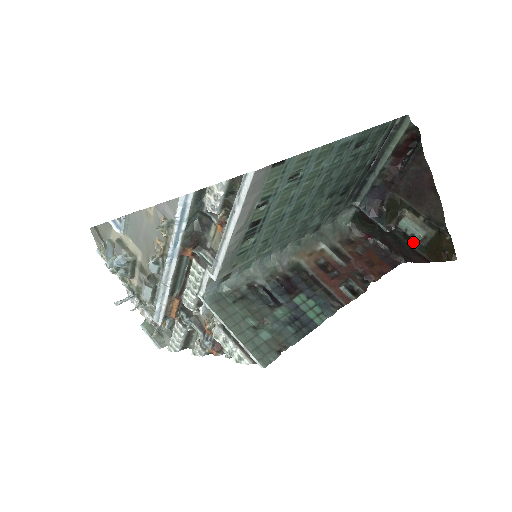
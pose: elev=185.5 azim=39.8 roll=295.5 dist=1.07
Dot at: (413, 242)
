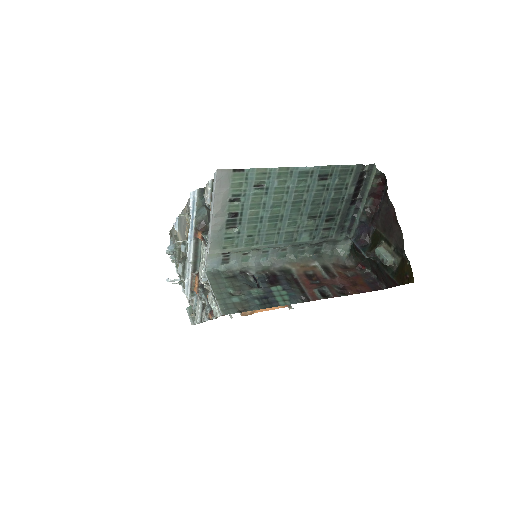
Dot at: (387, 268)
